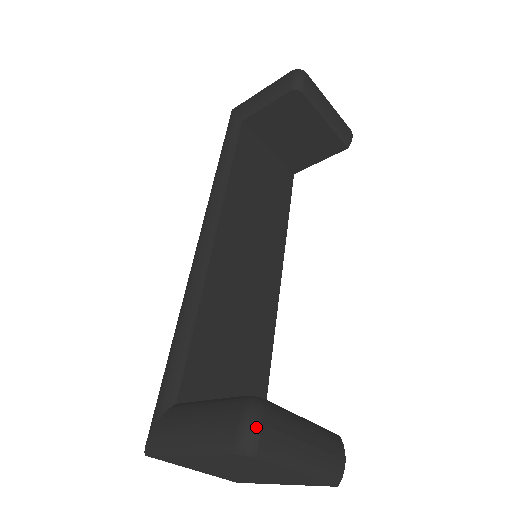
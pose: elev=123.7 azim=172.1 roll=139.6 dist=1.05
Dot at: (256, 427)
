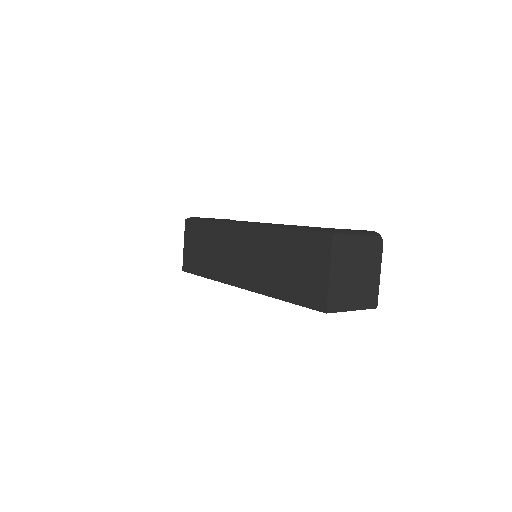
Dot at: occluded
